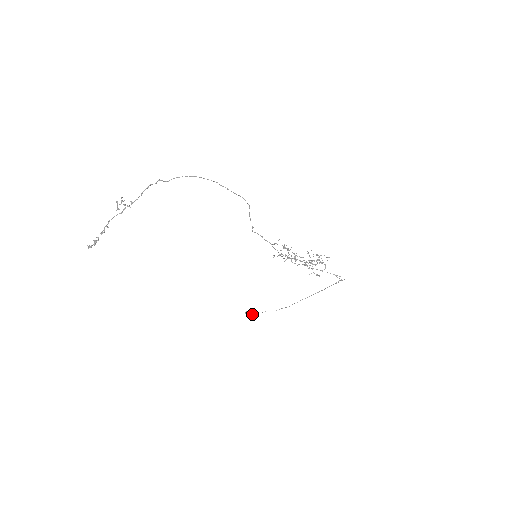
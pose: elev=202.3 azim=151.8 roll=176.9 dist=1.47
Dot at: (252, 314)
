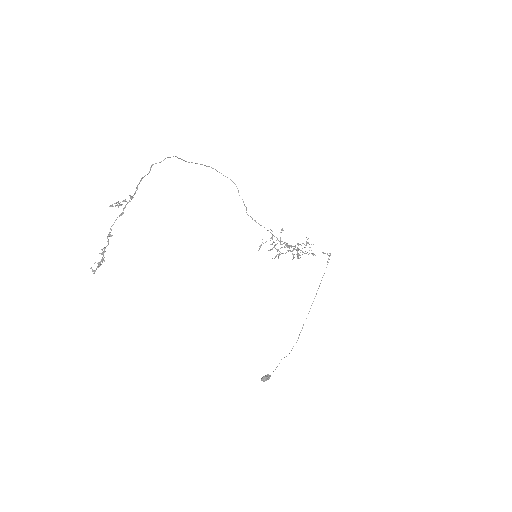
Dot at: (270, 376)
